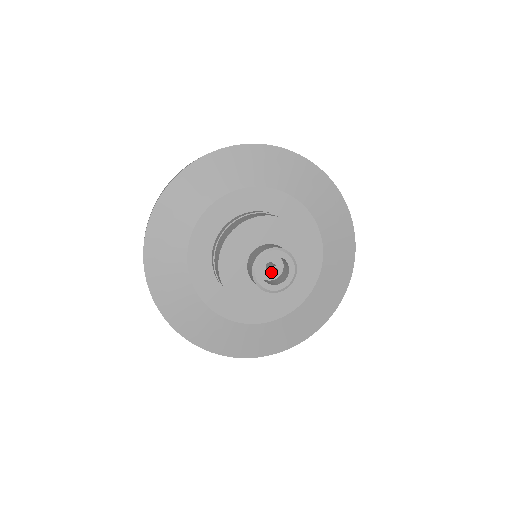
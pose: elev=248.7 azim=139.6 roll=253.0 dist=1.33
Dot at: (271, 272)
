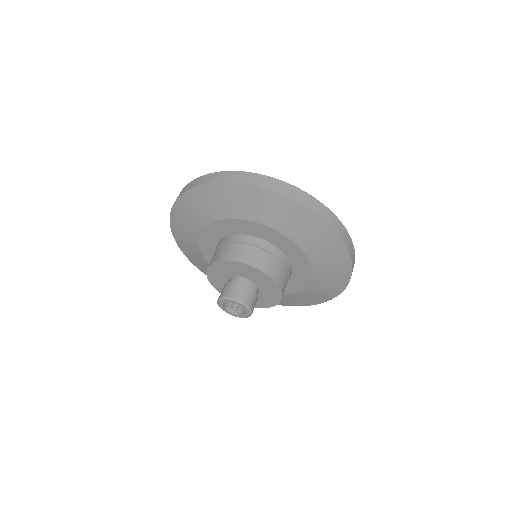
Dot at: (231, 308)
